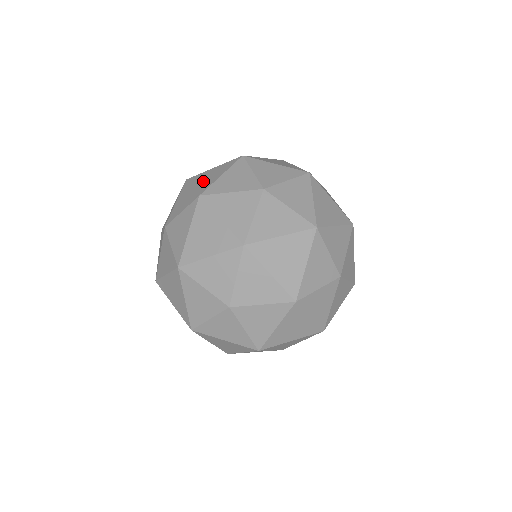
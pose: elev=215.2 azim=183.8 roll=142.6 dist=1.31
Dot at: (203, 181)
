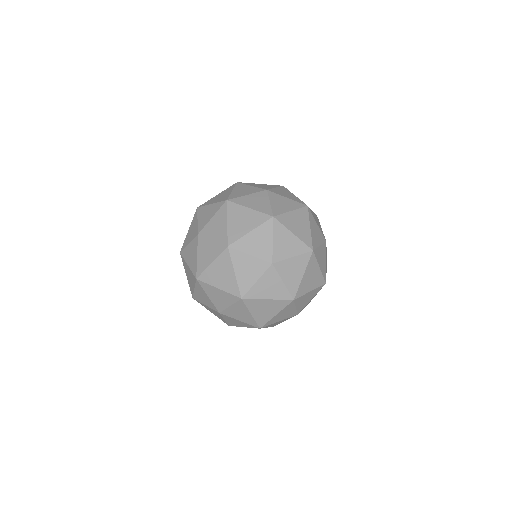
Dot at: (223, 282)
